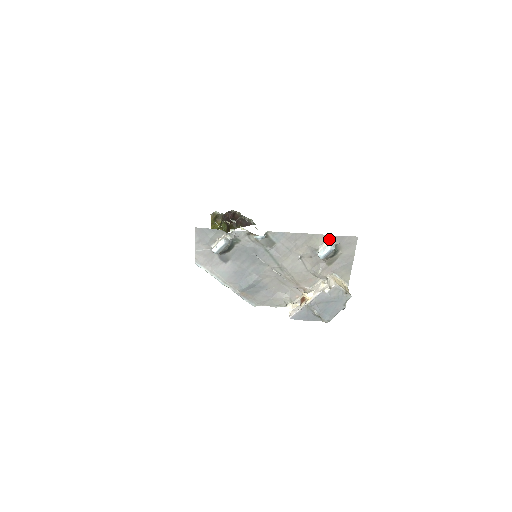
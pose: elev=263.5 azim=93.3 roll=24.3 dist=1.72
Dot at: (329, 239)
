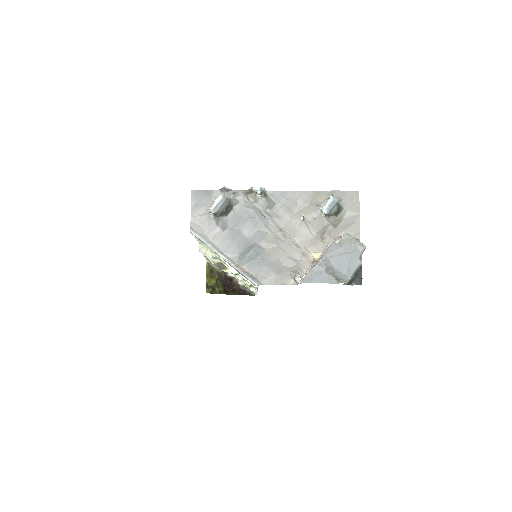
Dot at: (330, 195)
